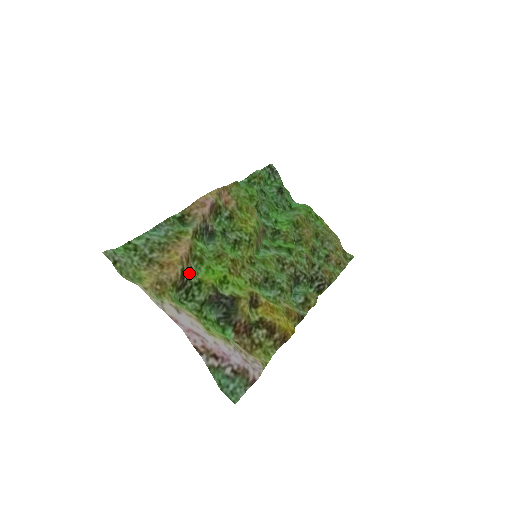
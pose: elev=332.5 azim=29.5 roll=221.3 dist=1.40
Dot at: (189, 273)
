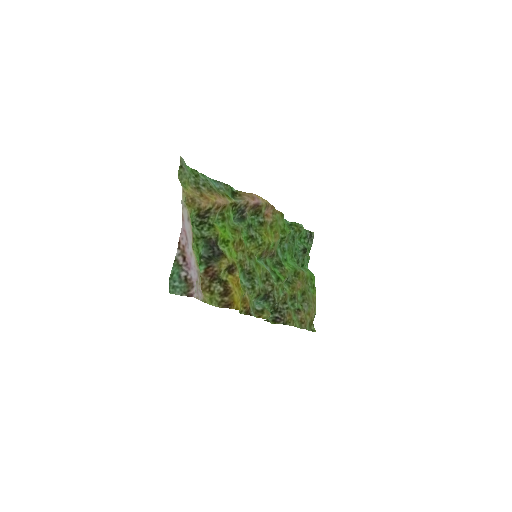
Dot at: (212, 215)
